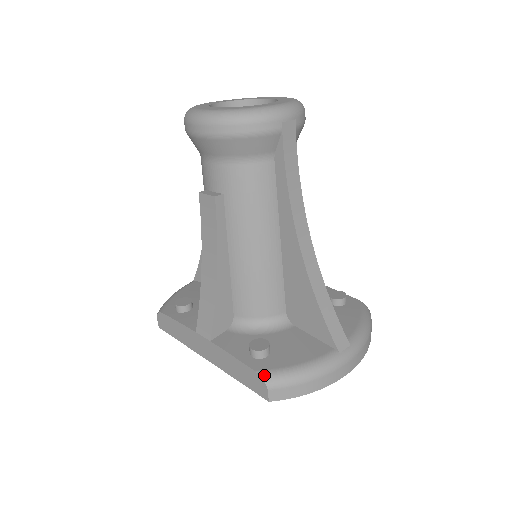
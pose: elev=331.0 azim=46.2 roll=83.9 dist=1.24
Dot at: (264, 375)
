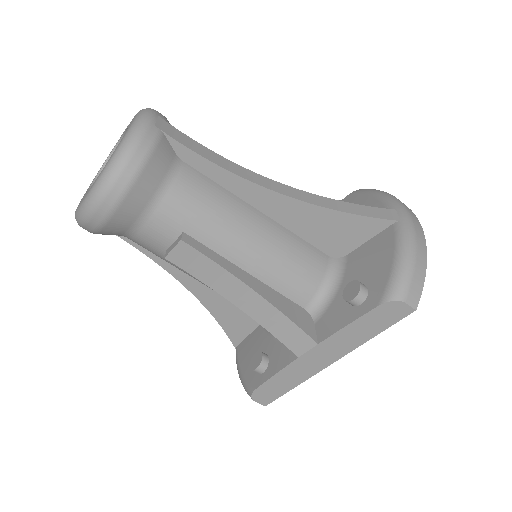
Dot at: (388, 298)
